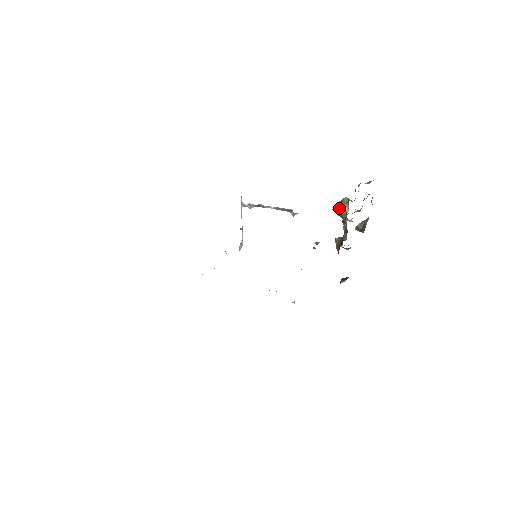
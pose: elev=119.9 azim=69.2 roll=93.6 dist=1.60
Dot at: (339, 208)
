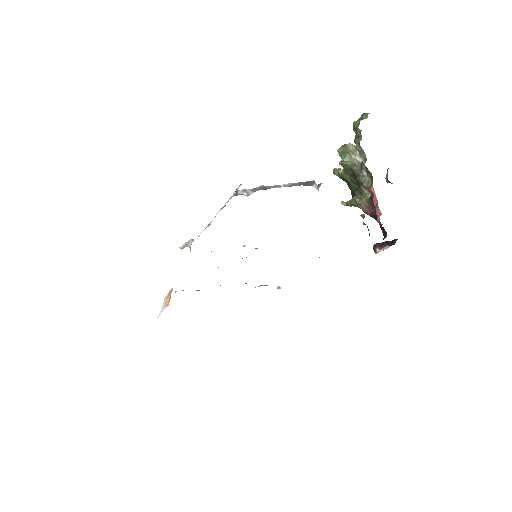
Dot at: (348, 159)
